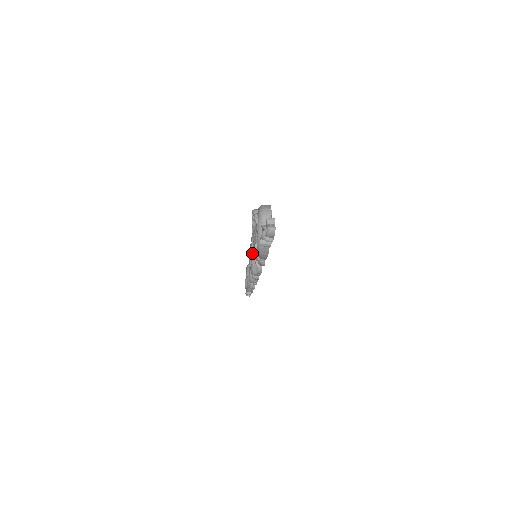
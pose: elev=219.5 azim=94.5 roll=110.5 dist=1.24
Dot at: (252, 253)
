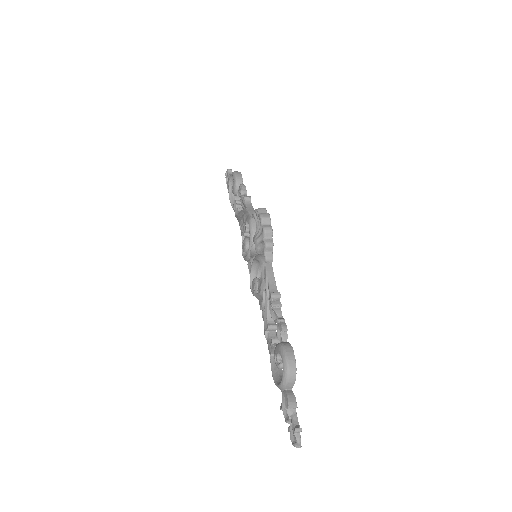
Dot at: (254, 264)
